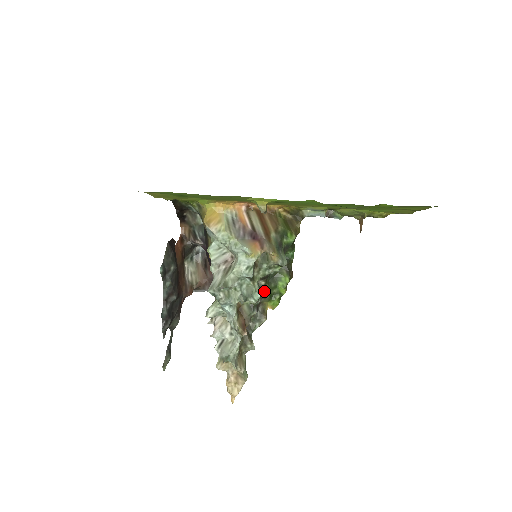
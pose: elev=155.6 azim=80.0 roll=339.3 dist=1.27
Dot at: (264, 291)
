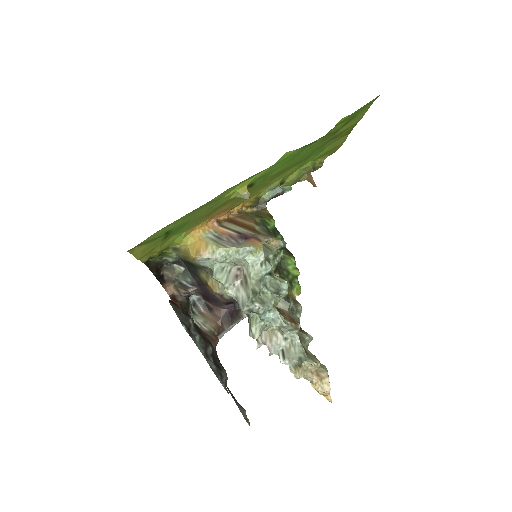
Dot at: occluded
